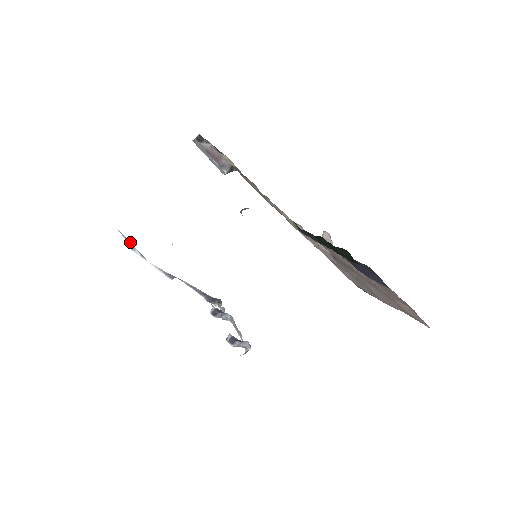
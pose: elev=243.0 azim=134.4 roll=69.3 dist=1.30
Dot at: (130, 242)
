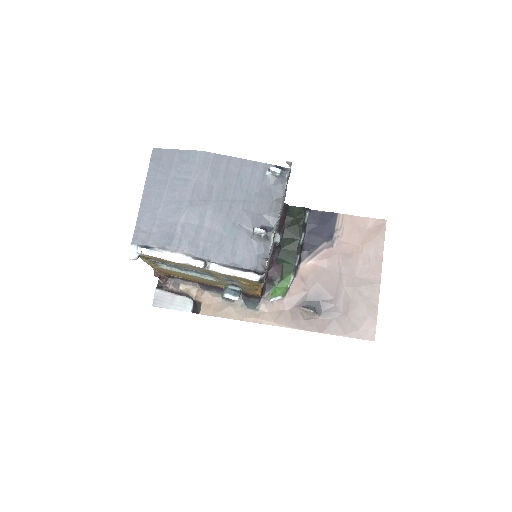
Dot at: (147, 246)
